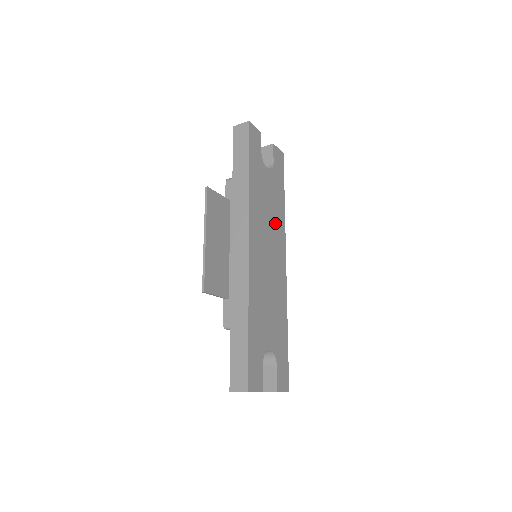
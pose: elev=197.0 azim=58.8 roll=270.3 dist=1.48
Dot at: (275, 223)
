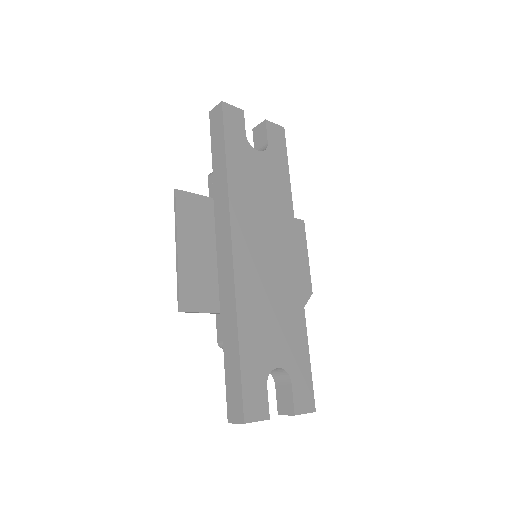
Dot at: (276, 213)
